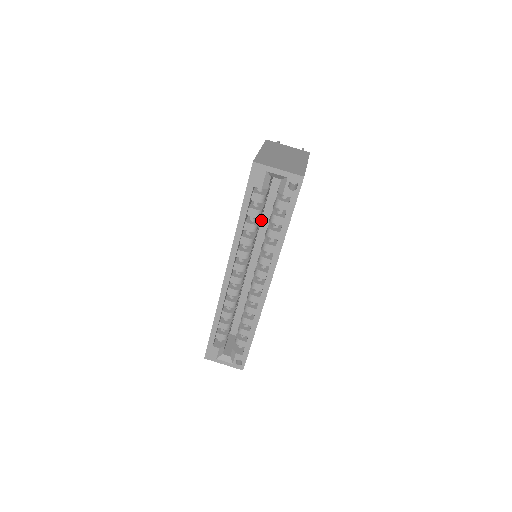
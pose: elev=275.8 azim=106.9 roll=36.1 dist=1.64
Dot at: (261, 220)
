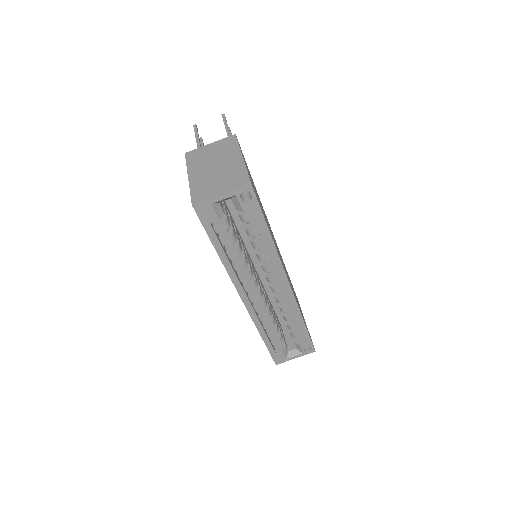
Dot at: (238, 230)
